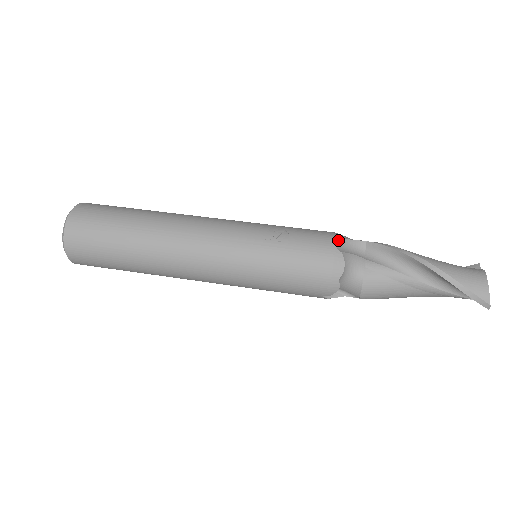
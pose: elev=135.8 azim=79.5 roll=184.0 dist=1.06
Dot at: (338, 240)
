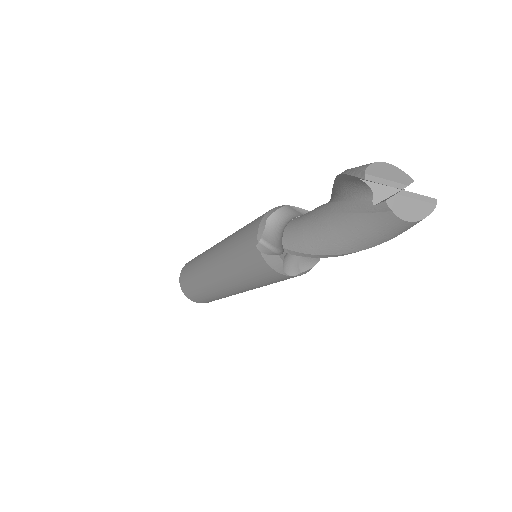
Dot at: (298, 207)
